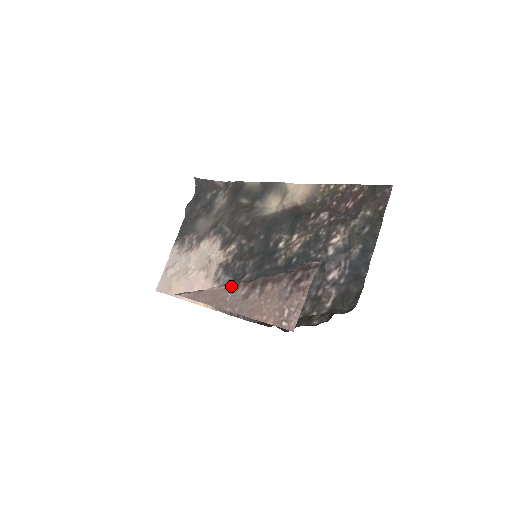
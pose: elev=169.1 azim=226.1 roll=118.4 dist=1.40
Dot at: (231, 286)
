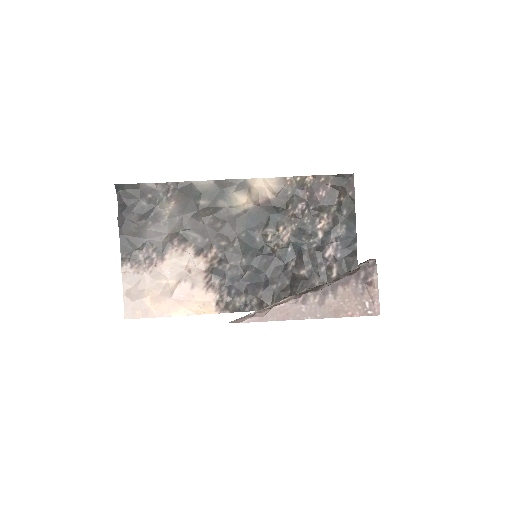
Dot at: (299, 299)
